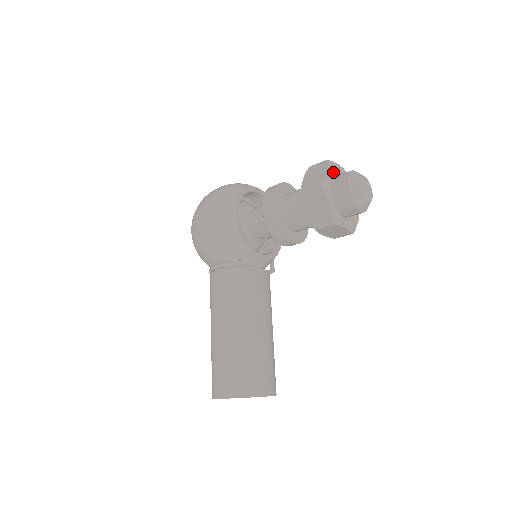
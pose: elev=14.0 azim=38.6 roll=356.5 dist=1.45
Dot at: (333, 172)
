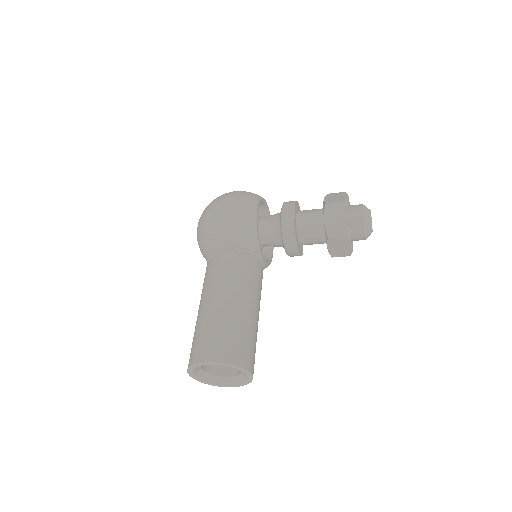
Dot at: (348, 201)
